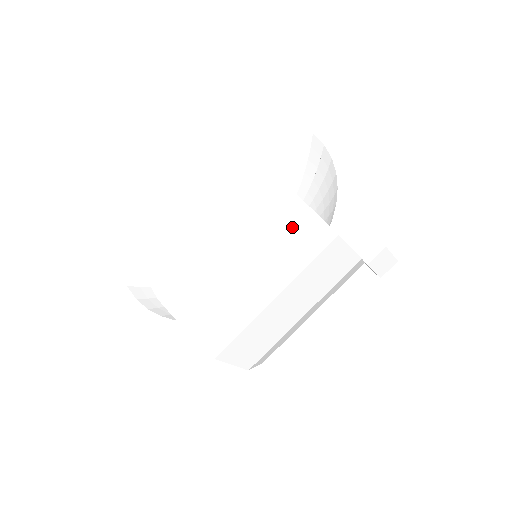
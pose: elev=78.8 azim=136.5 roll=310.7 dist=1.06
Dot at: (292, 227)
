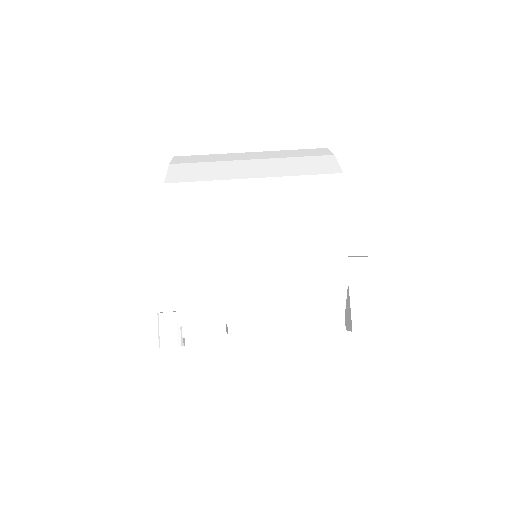
Dot at: (312, 160)
